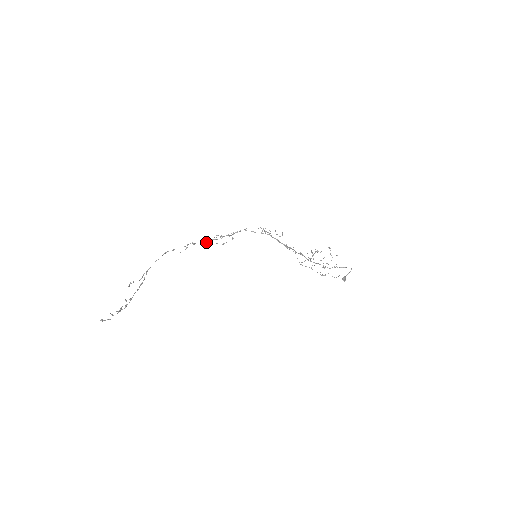
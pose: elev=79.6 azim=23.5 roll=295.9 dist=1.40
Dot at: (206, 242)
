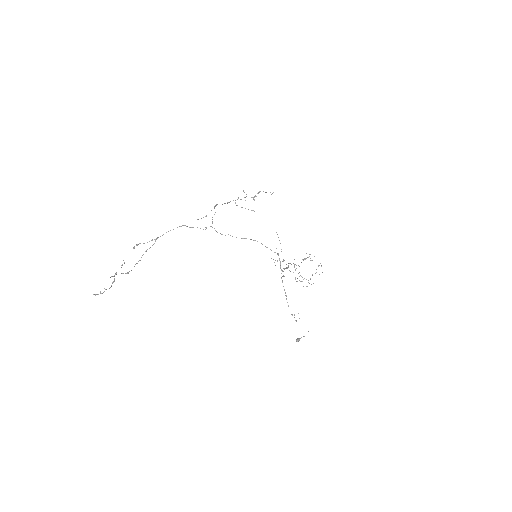
Dot at: occluded
